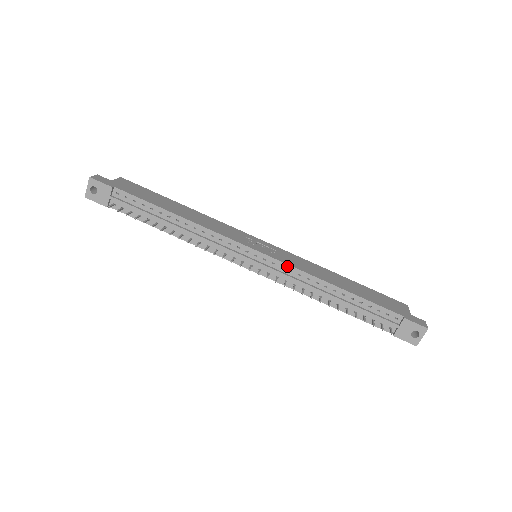
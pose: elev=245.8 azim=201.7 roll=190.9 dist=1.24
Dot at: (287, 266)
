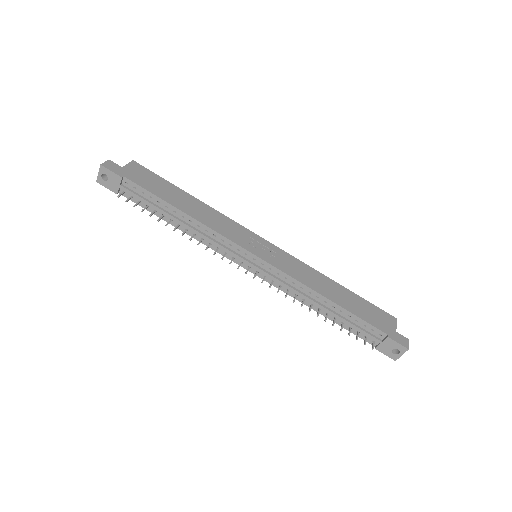
Dot at: (283, 273)
